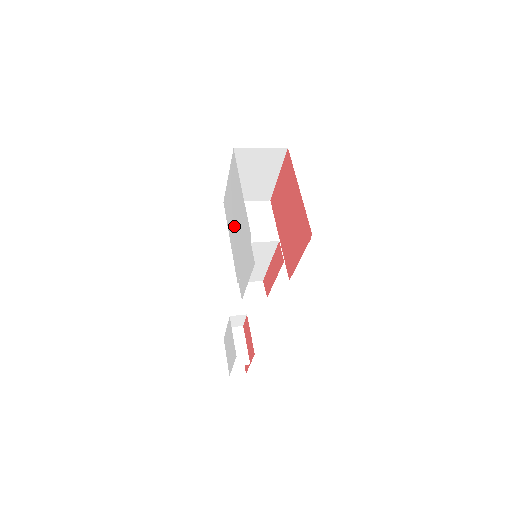
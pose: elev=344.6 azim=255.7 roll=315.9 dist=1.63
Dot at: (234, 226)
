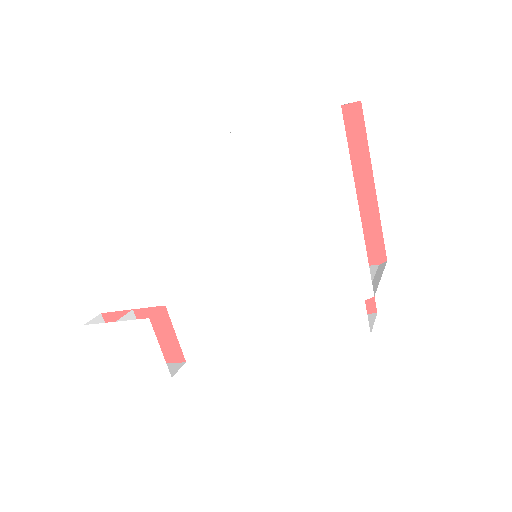
Dot at: (264, 225)
